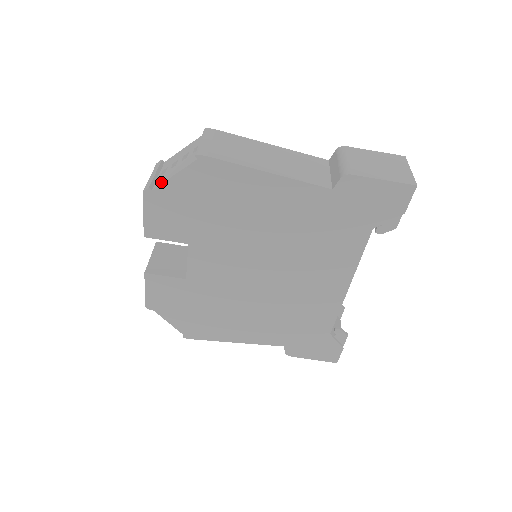
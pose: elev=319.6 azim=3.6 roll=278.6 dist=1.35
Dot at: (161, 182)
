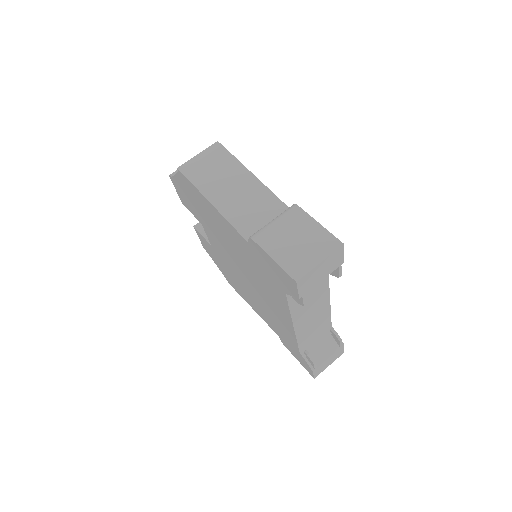
Dot at: occluded
